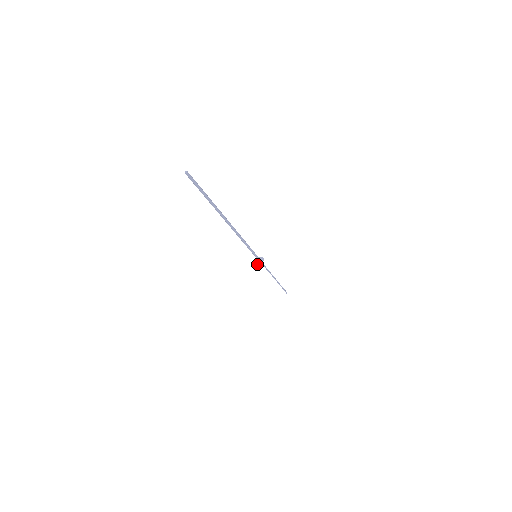
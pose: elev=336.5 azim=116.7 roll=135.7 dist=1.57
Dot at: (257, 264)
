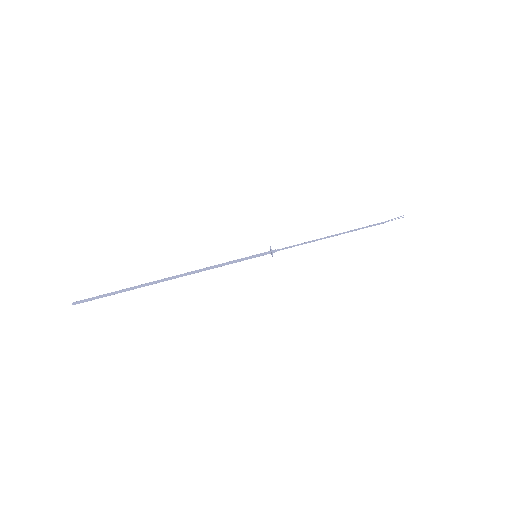
Dot at: (270, 252)
